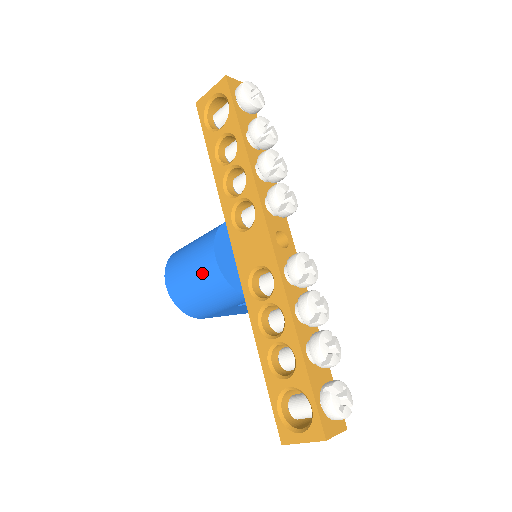
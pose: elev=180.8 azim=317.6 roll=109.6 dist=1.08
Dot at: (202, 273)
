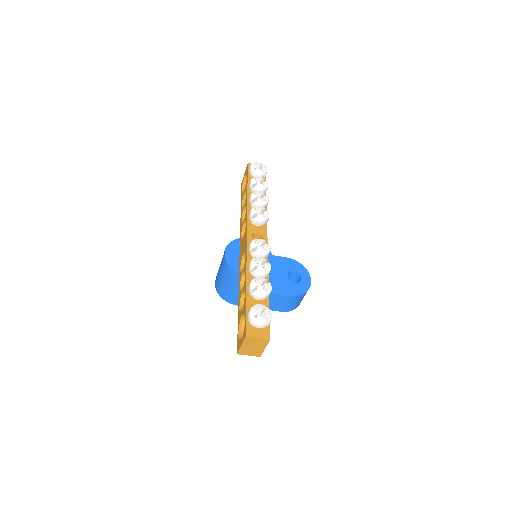
Dot at: (222, 265)
